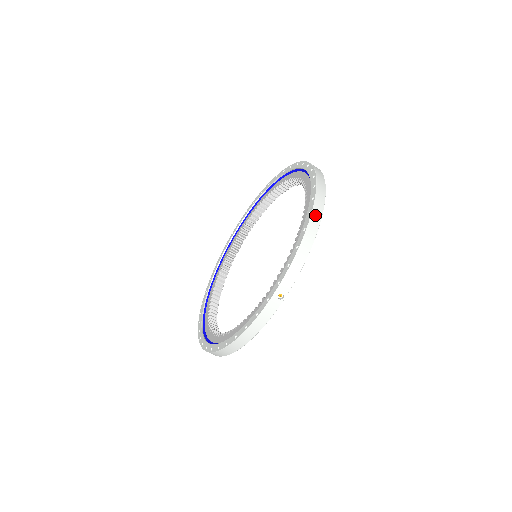
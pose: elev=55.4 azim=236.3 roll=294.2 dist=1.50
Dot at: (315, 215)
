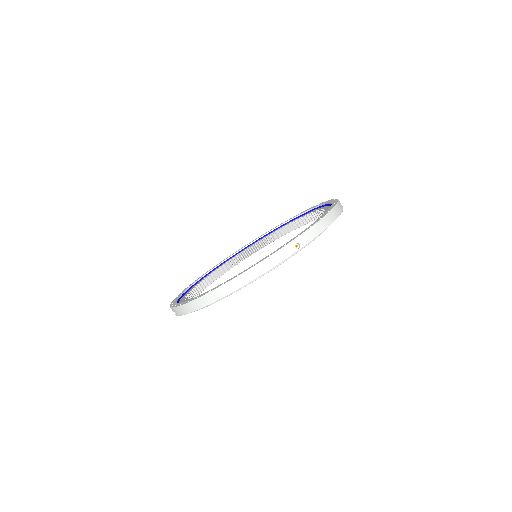
Dot at: (337, 208)
